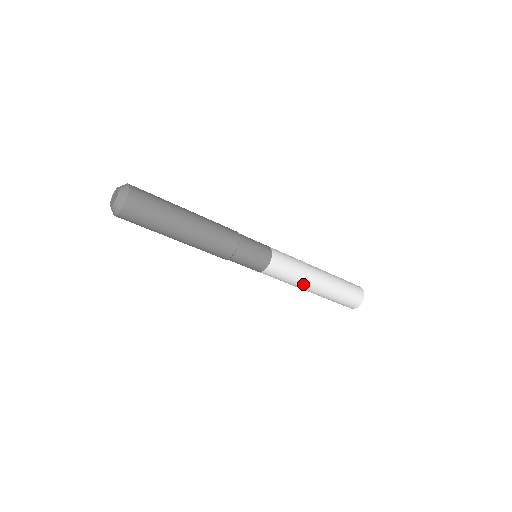
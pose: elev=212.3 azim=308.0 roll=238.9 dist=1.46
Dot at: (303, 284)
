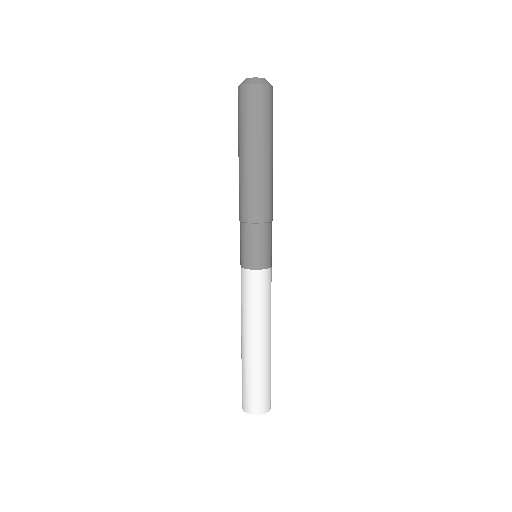
Dot at: (270, 322)
